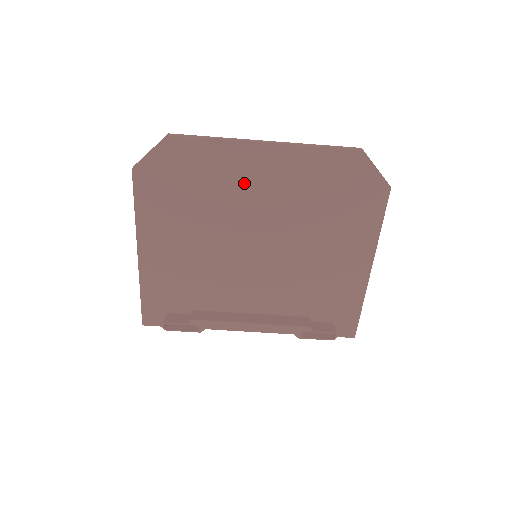
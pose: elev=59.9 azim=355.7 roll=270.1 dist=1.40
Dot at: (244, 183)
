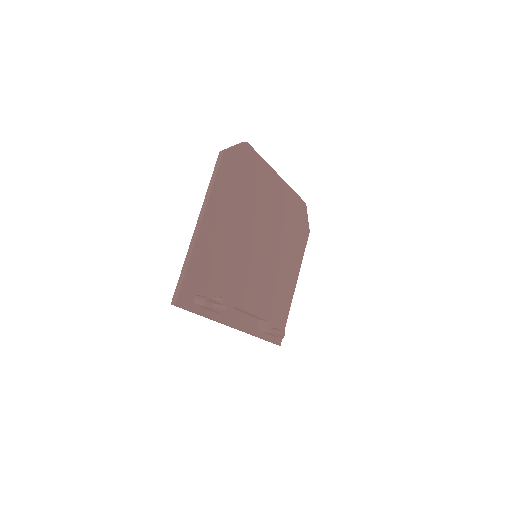
Dot at: (266, 196)
